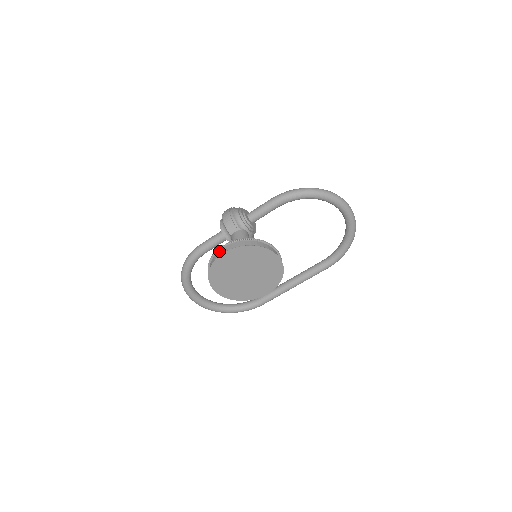
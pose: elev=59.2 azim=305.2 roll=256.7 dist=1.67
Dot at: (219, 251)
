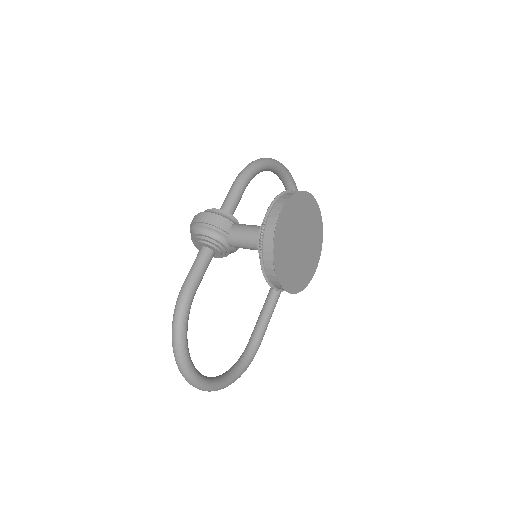
Dot at: (268, 220)
